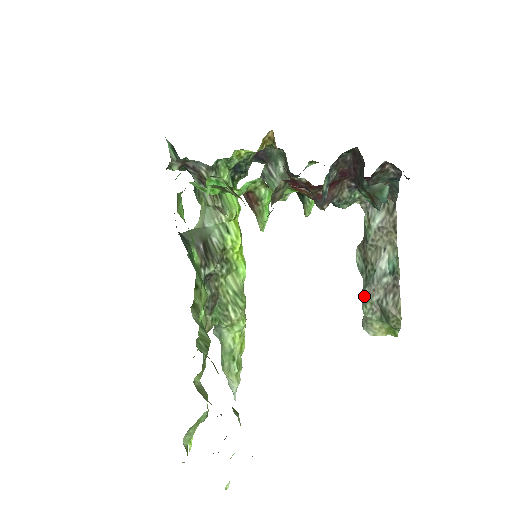
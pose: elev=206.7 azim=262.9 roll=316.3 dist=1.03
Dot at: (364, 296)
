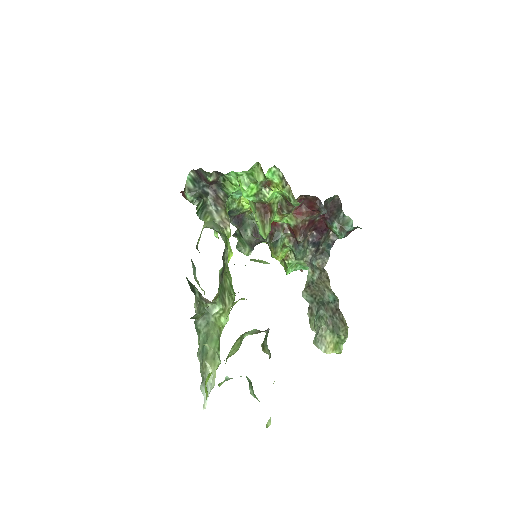
Dot at: (322, 310)
